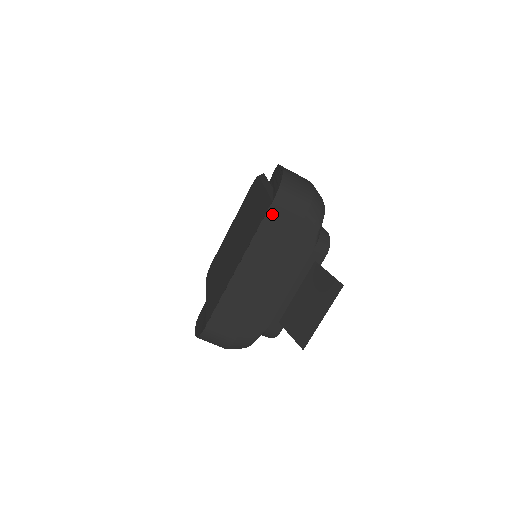
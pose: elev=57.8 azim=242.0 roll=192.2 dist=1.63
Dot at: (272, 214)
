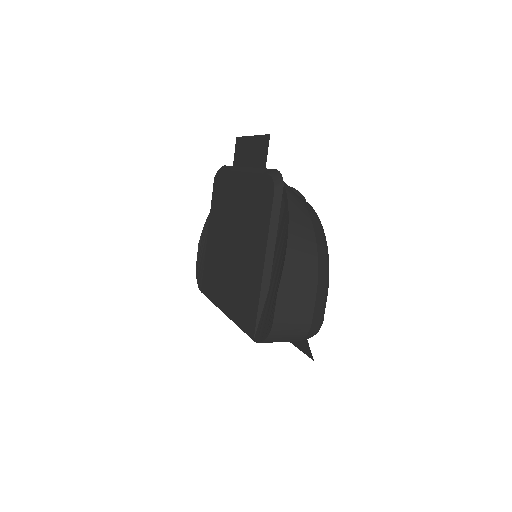
Dot at: occluded
